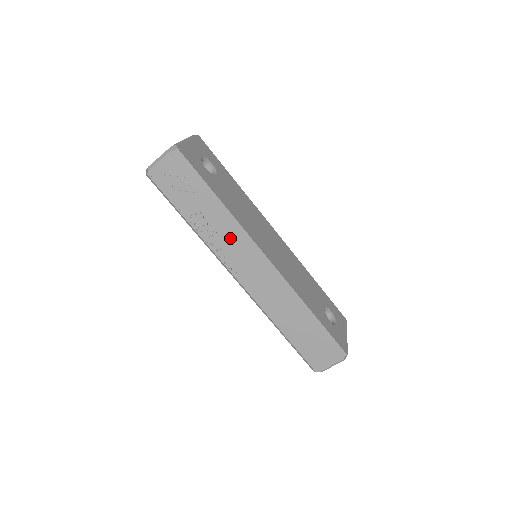
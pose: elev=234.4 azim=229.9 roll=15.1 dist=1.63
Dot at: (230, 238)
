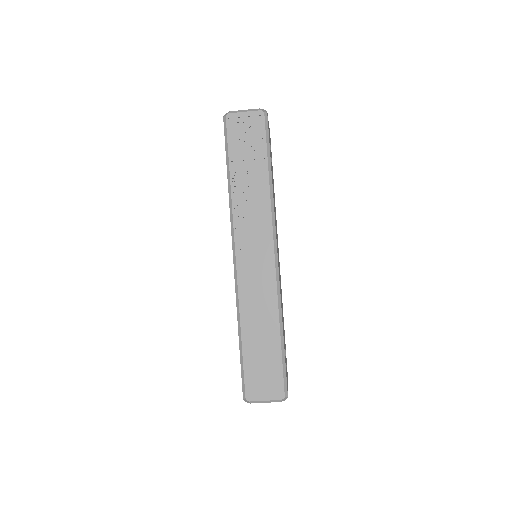
Dot at: (257, 214)
